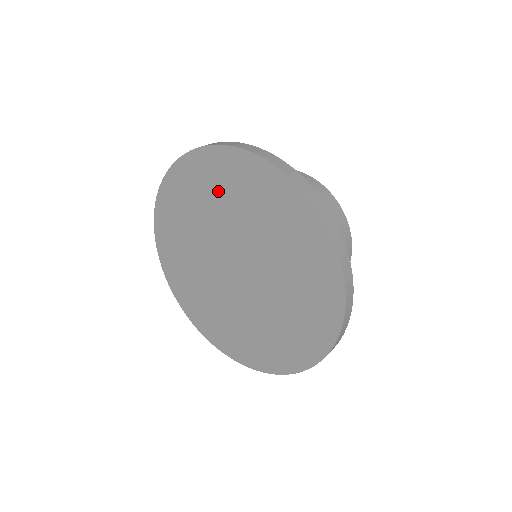
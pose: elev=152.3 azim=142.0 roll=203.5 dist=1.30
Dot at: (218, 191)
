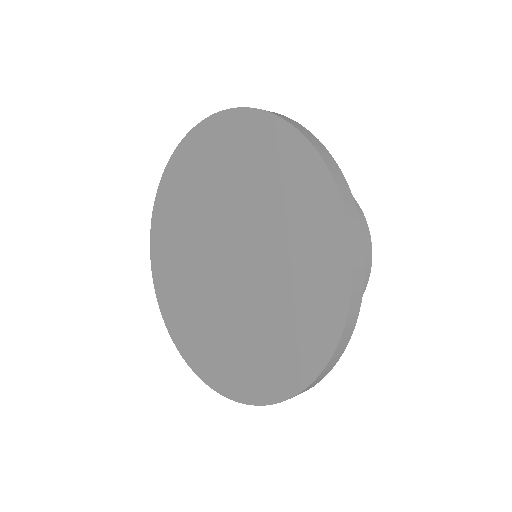
Dot at: (240, 163)
